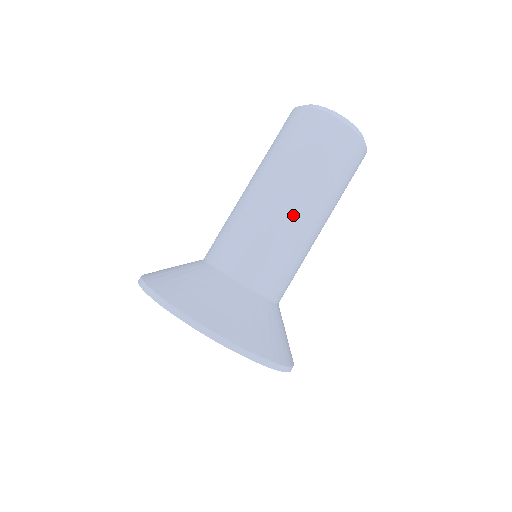
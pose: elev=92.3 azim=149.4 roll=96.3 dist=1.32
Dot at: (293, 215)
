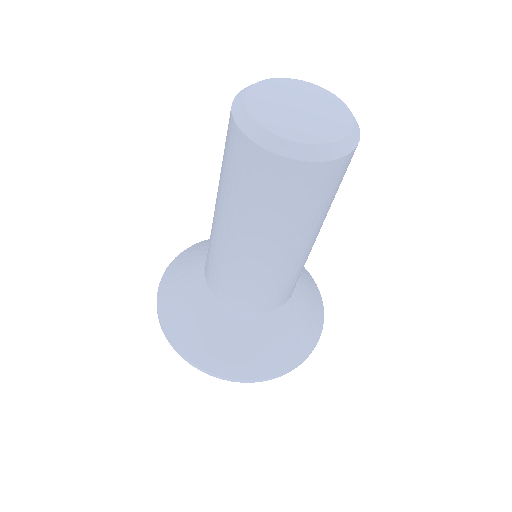
Dot at: occluded
